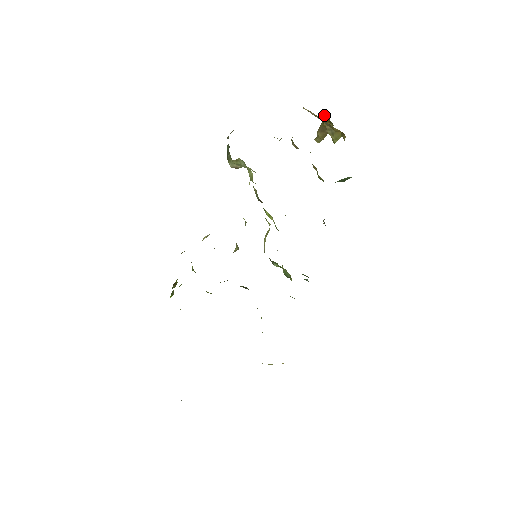
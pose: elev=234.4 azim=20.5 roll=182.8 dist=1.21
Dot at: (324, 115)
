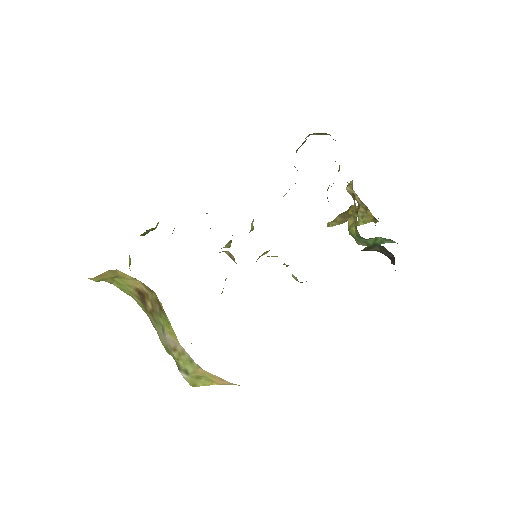
Dot at: occluded
